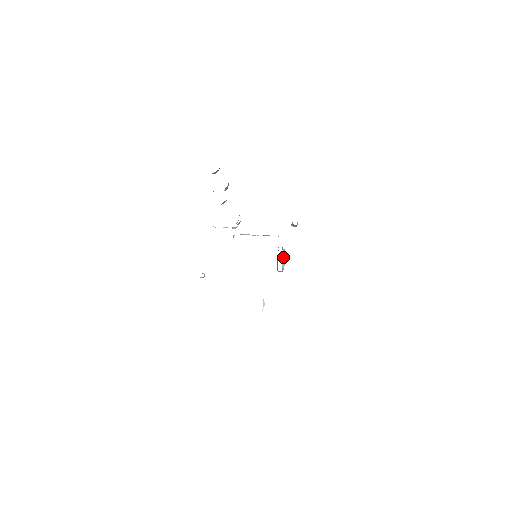
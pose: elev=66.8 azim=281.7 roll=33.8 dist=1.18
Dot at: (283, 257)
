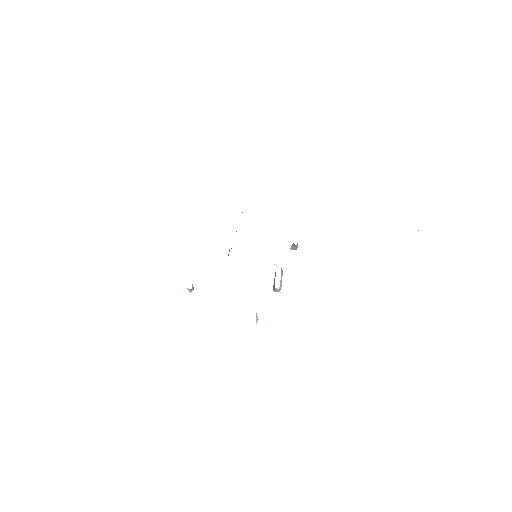
Dot at: (281, 276)
